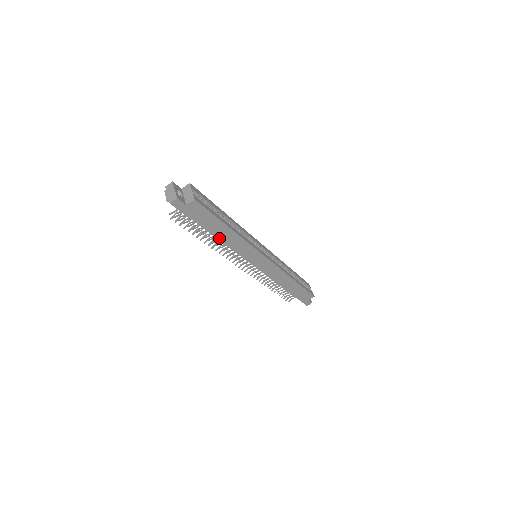
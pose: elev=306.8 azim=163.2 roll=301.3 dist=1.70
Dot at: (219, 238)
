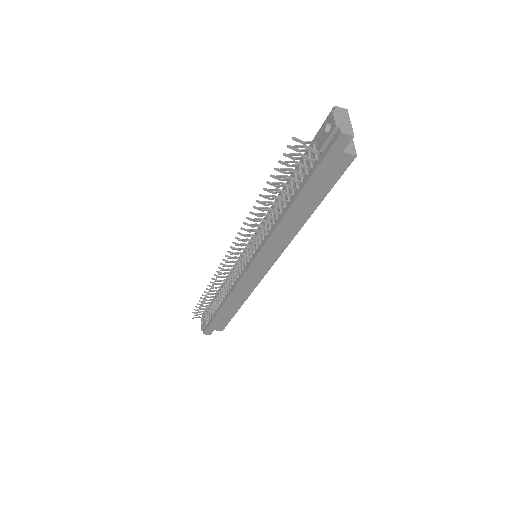
Dot at: (288, 213)
